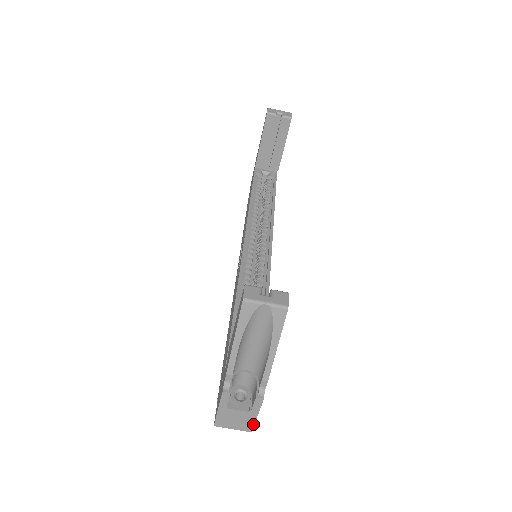
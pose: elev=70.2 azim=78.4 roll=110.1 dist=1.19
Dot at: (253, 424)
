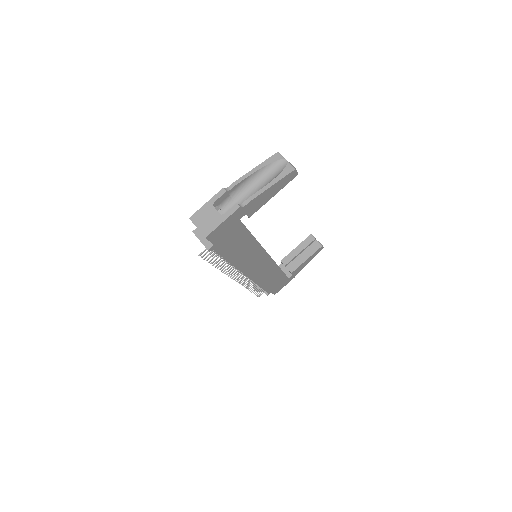
Dot at: (213, 229)
